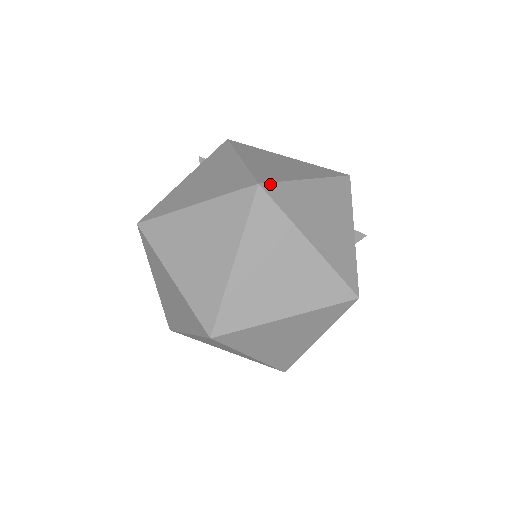
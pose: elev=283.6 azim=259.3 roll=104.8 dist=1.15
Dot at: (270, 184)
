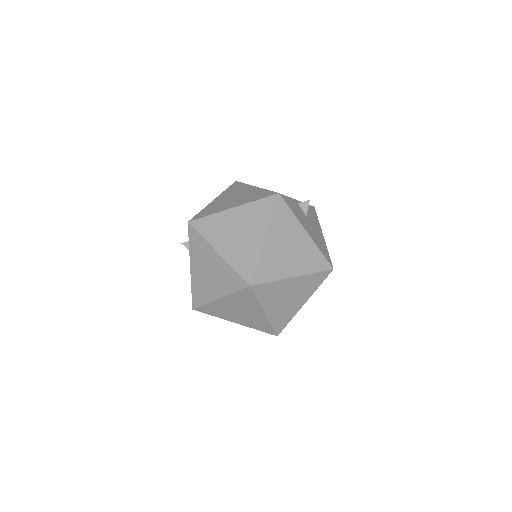
Dot at: (254, 277)
